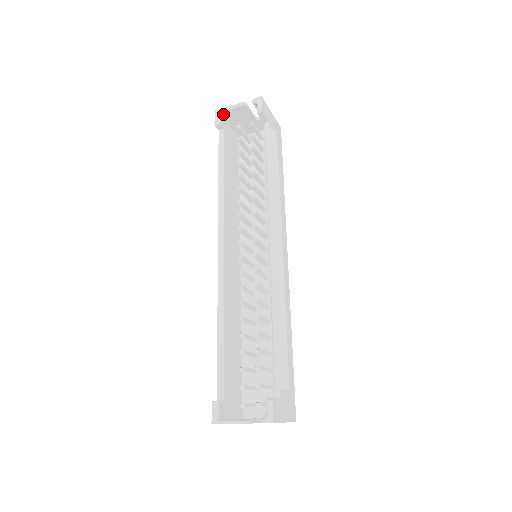
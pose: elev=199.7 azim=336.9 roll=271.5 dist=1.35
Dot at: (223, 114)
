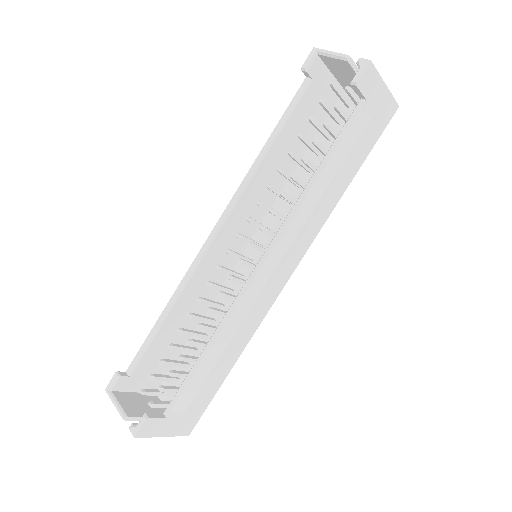
Dot at: (321, 57)
